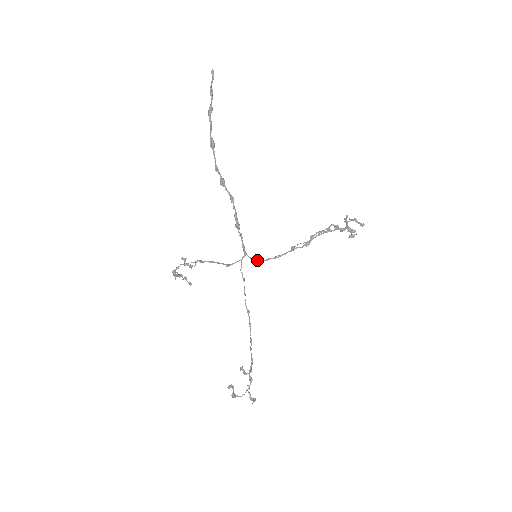
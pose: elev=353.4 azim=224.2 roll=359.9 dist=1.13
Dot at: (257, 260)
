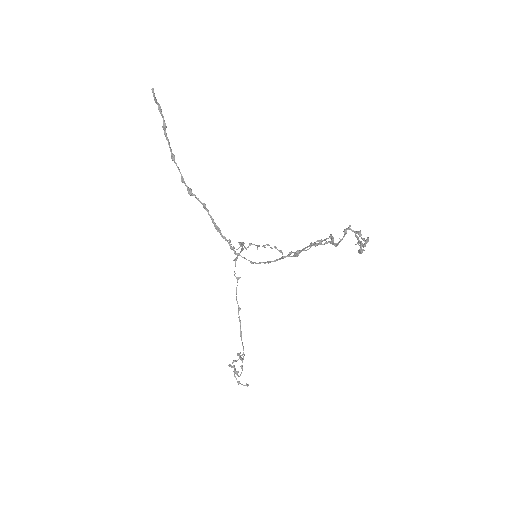
Dot at: occluded
